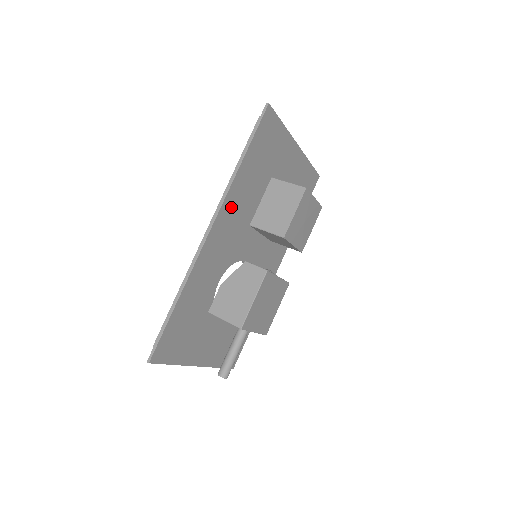
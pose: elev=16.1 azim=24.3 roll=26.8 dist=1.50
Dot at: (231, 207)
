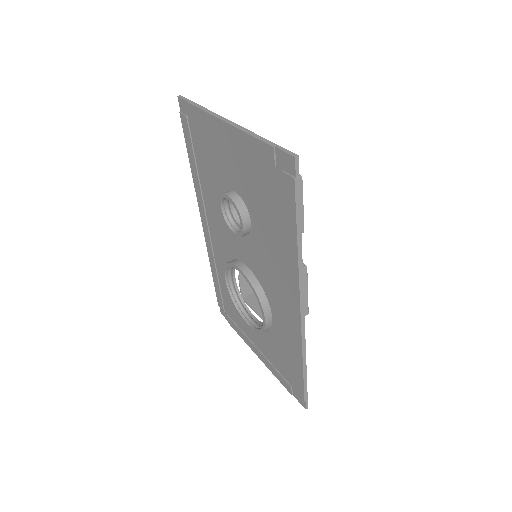
Dot at: occluded
